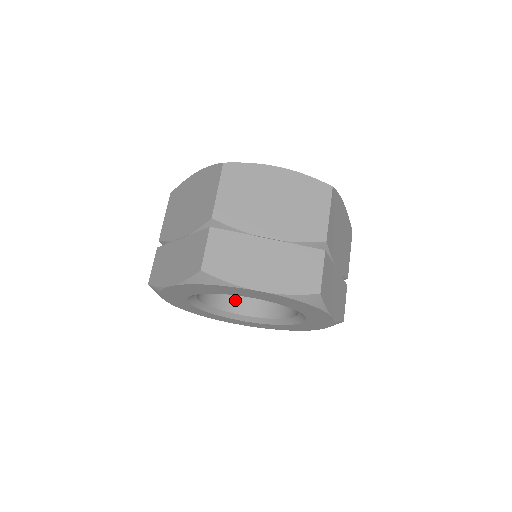
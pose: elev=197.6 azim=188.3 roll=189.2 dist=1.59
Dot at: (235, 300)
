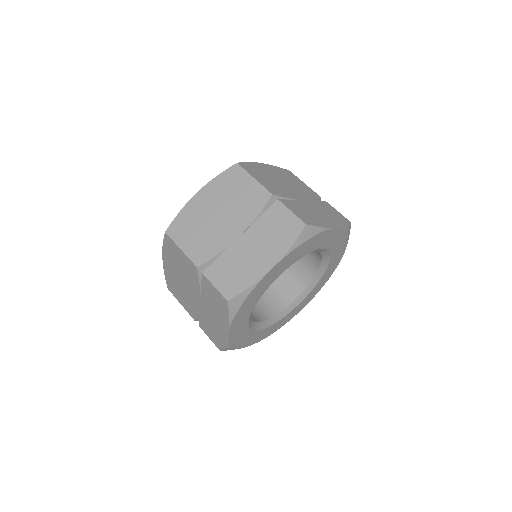
Dot at: (282, 296)
